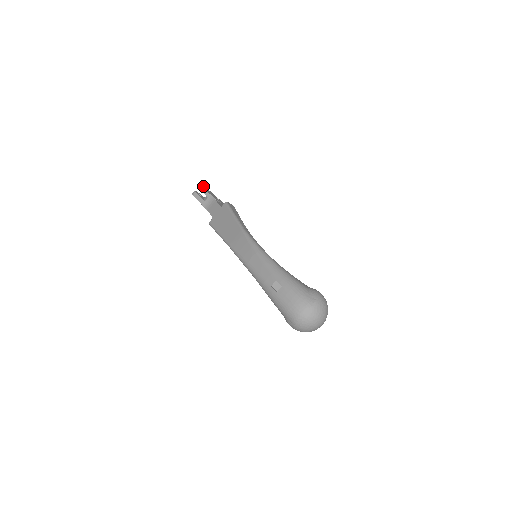
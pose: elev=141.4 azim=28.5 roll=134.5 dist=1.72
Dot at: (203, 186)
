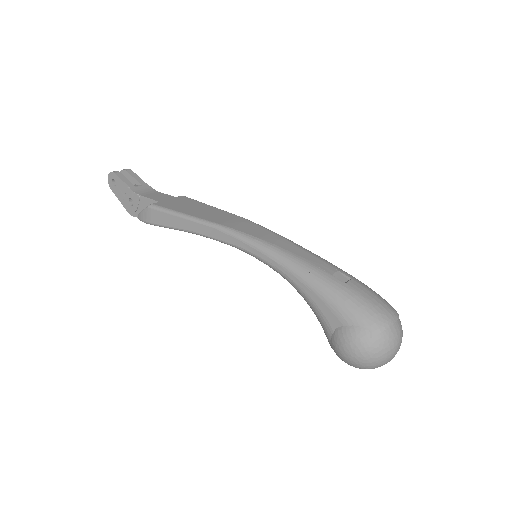
Dot at: occluded
